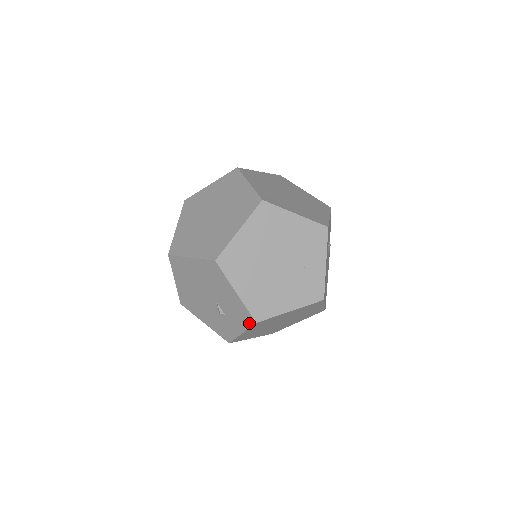
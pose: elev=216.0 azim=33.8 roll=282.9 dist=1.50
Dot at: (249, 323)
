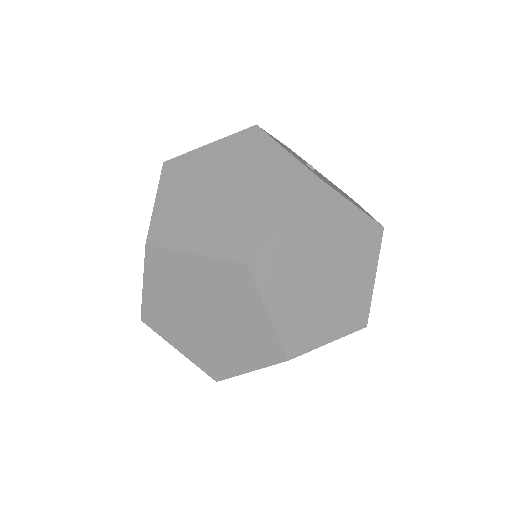
Dot at: occluded
